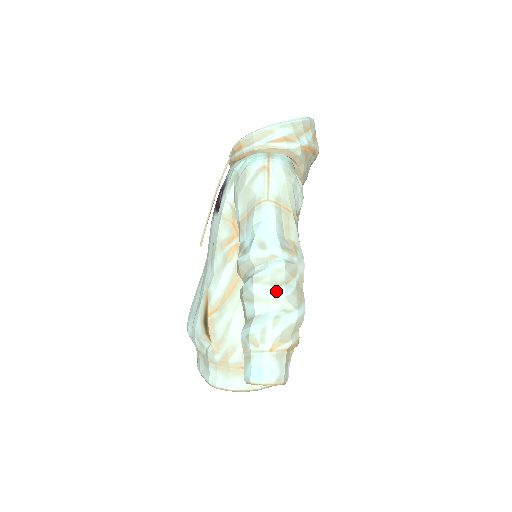
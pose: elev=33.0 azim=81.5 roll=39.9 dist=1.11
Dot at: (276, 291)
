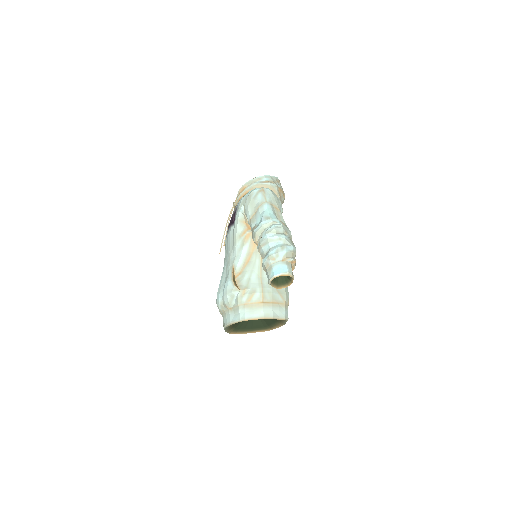
Dot at: (280, 235)
